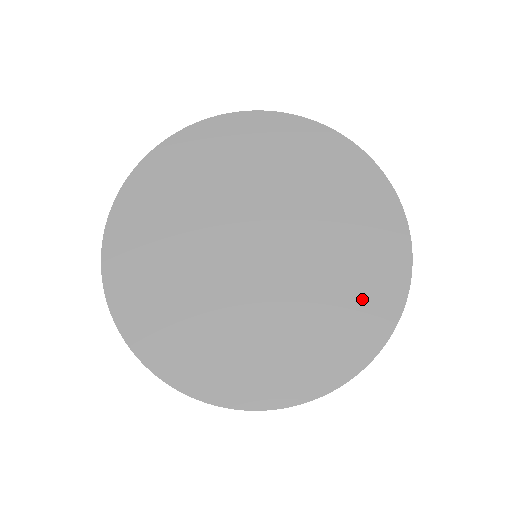
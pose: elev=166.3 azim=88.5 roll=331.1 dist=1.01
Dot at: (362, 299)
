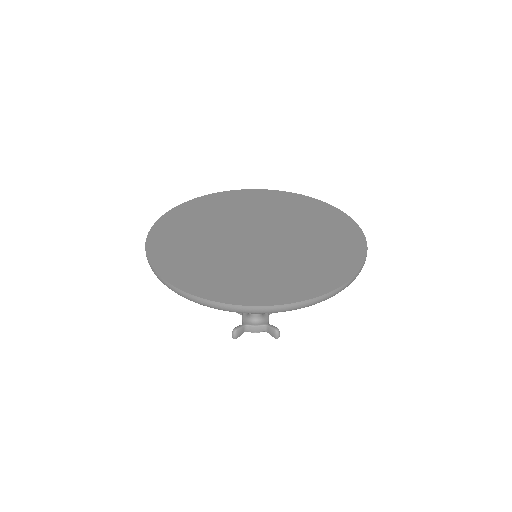
Dot at: (335, 255)
